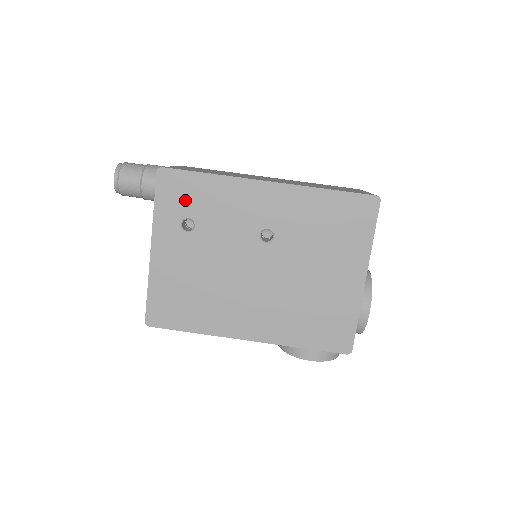
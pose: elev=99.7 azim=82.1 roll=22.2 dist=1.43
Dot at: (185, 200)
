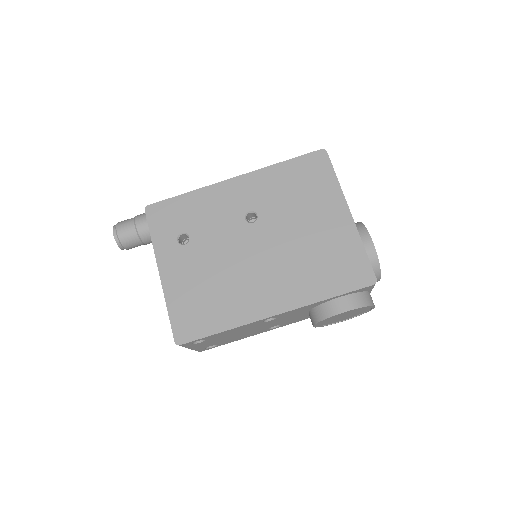
Dot at: (174, 221)
